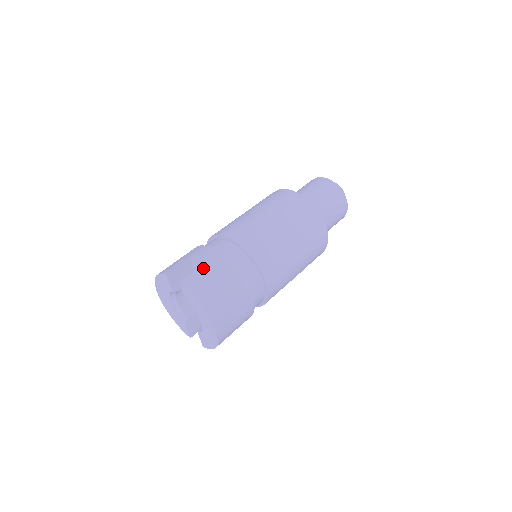
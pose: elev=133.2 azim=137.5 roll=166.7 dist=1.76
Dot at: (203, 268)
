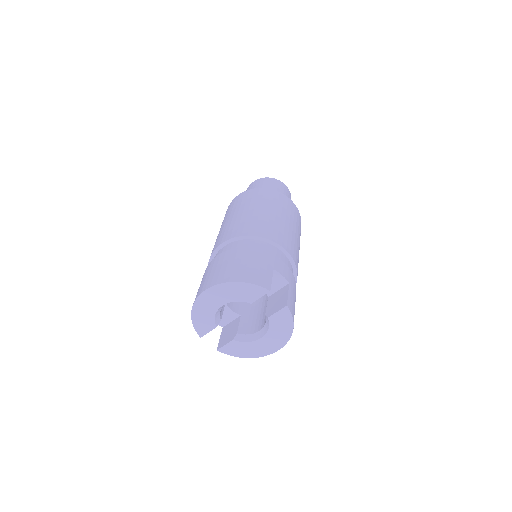
Dot at: (291, 289)
